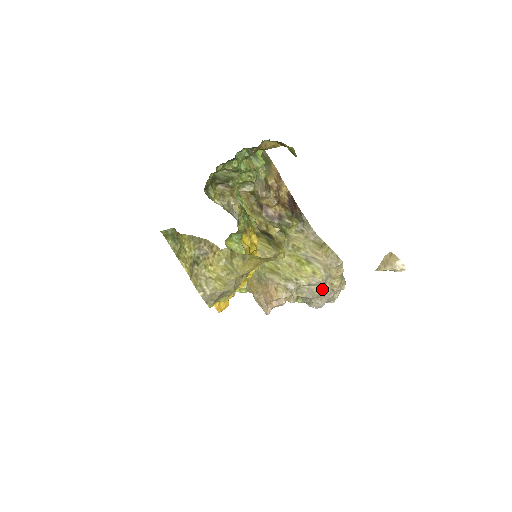
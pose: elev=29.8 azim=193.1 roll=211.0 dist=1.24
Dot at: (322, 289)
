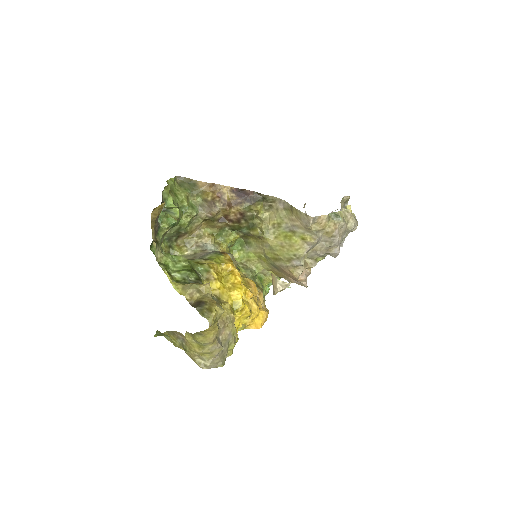
Dot at: (324, 242)
